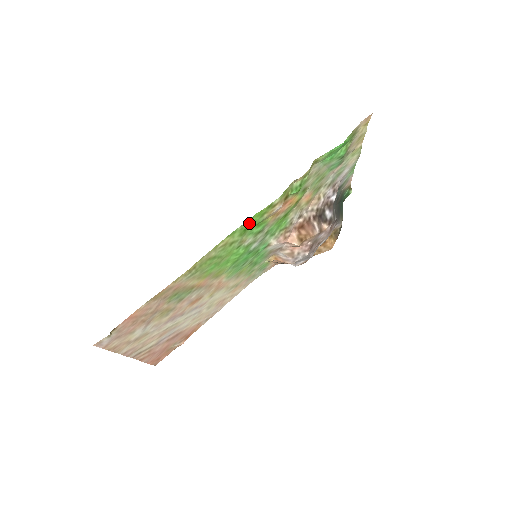
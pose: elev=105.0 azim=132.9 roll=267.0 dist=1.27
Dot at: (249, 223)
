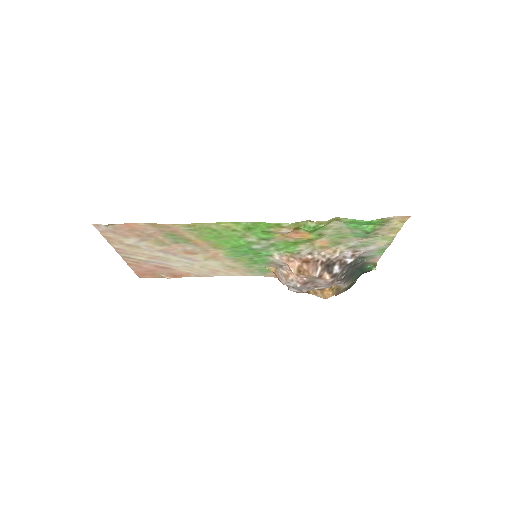
Dot at: (255, 225)
